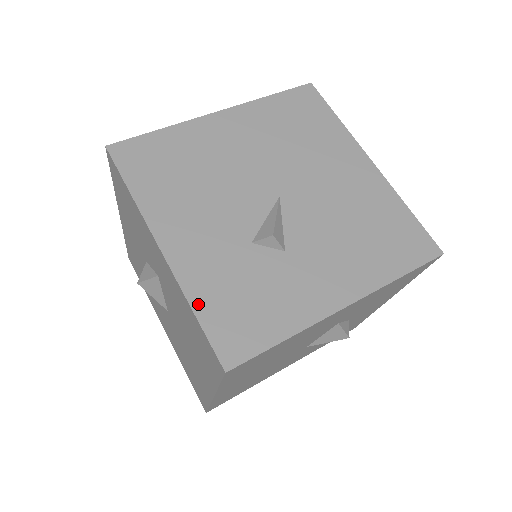
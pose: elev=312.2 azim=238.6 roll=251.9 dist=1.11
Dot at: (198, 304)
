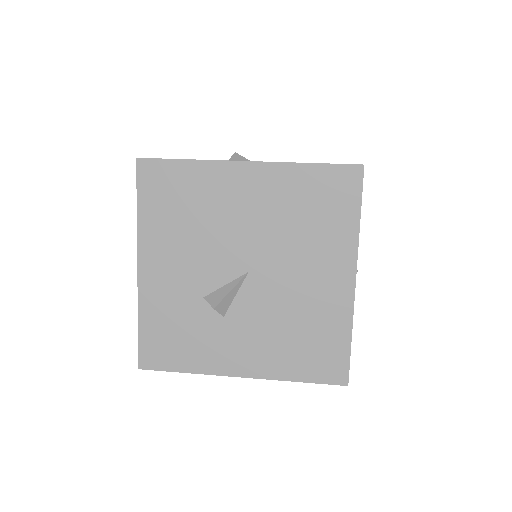
Dot at: (143, 320)
